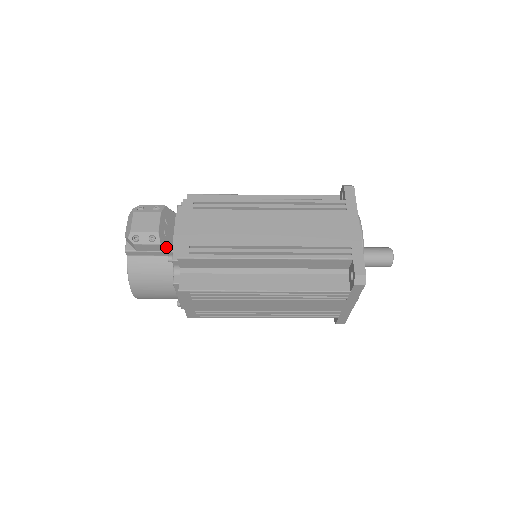
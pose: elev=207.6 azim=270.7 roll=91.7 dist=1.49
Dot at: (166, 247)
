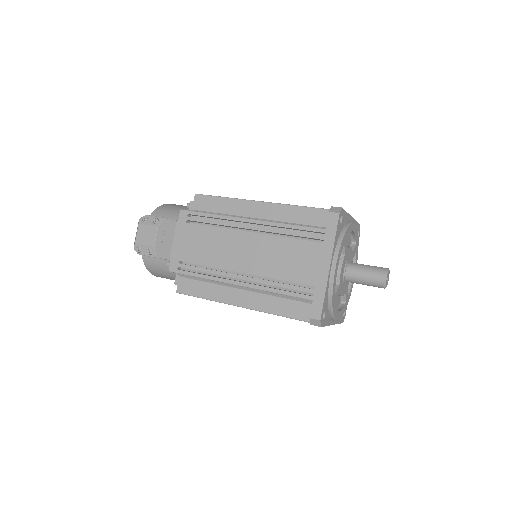
Dot at: (163, 258)
